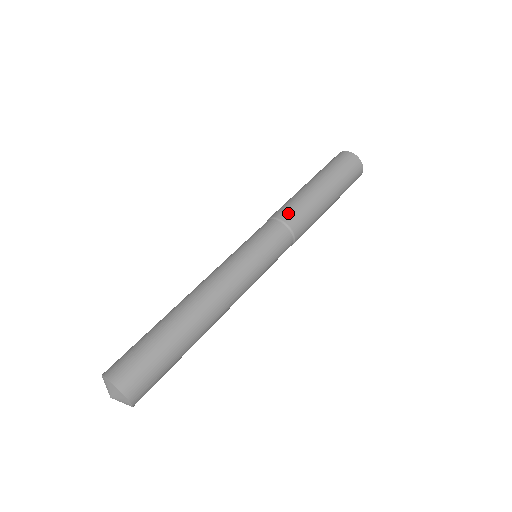
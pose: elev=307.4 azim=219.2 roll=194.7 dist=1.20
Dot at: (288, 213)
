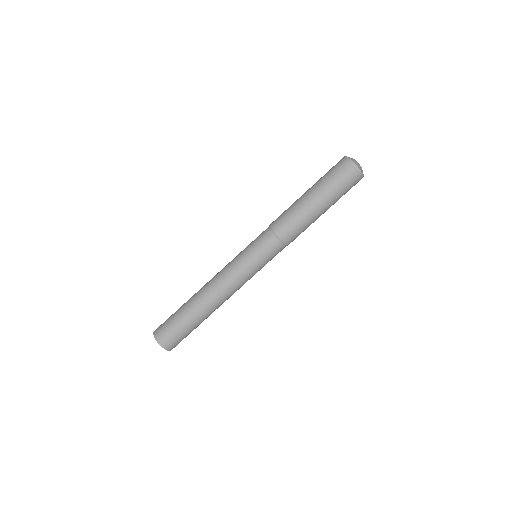
Dot at: (286, 232)
